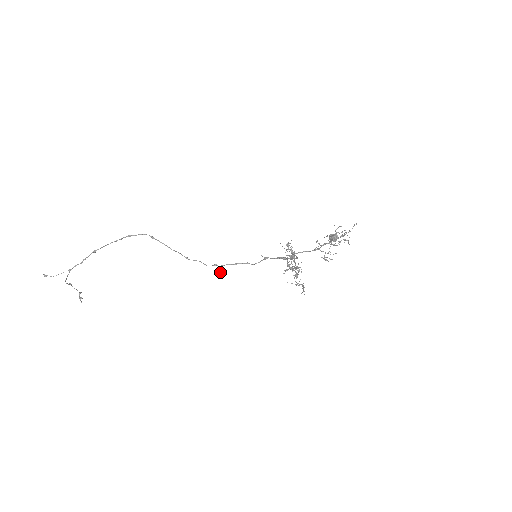
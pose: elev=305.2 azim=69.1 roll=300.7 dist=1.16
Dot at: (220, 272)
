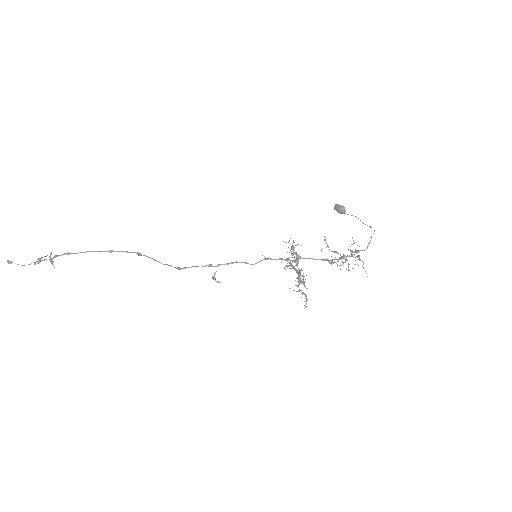
Dot at: (217, 281)
